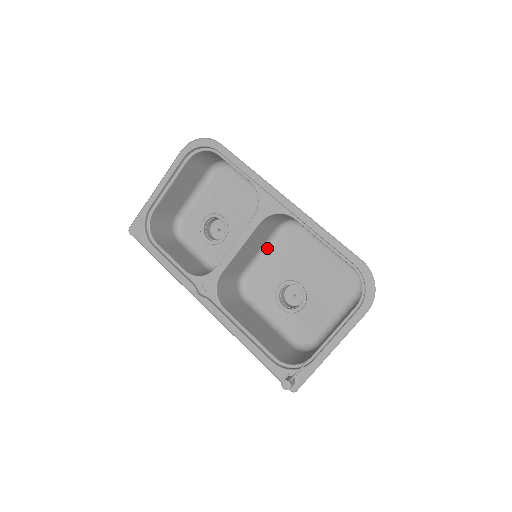
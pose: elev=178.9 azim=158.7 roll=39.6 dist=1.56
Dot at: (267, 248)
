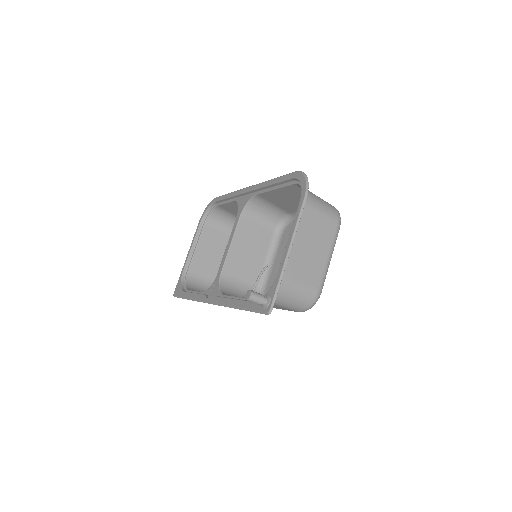
Dot at: (273, 256)
